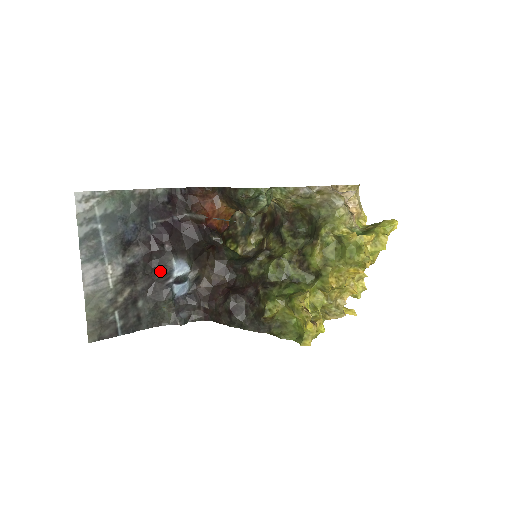
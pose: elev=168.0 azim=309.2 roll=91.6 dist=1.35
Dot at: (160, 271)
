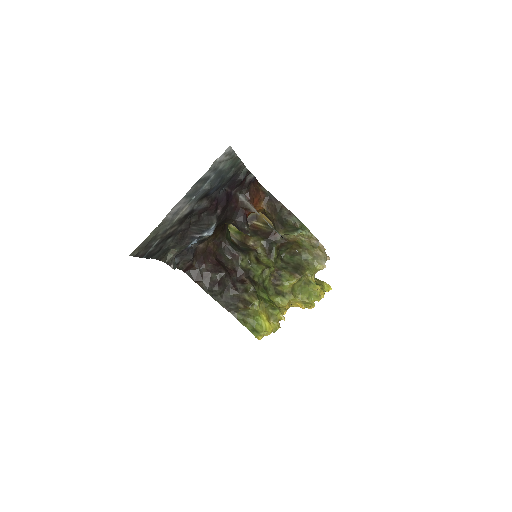
Dot at: (200, 225)
